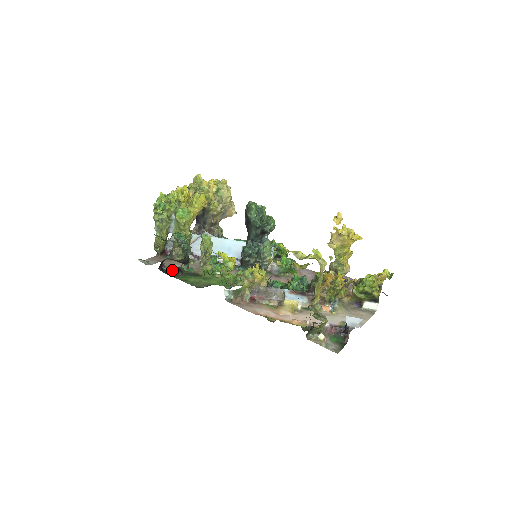
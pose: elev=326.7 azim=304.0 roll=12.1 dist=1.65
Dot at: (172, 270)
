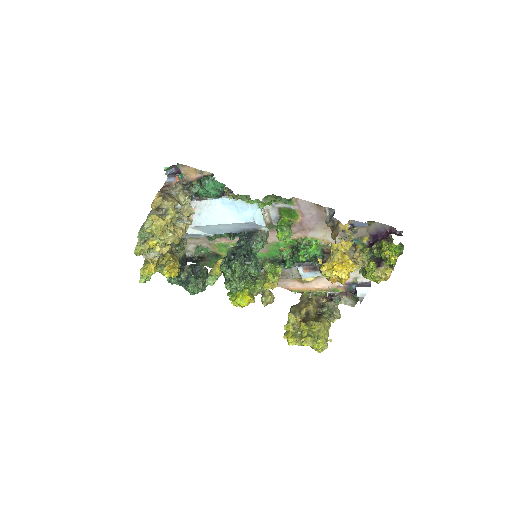
Dot at: (197, 261)
